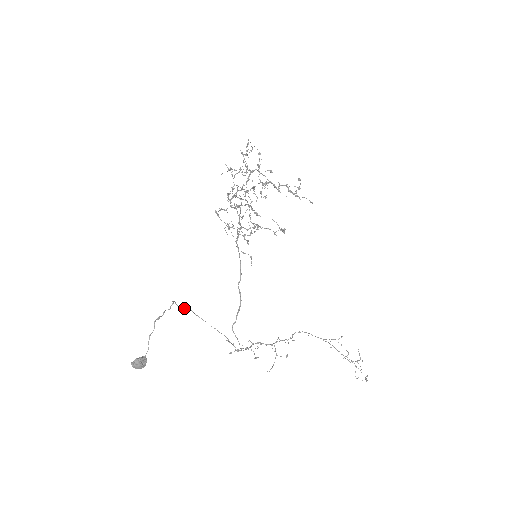
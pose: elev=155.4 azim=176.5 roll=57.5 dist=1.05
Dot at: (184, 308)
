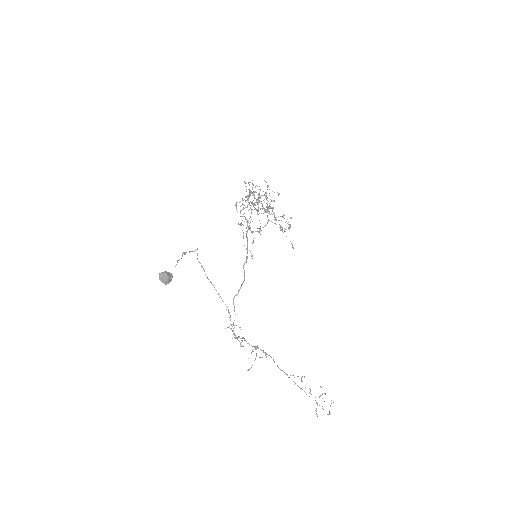
Dot at: occluded
